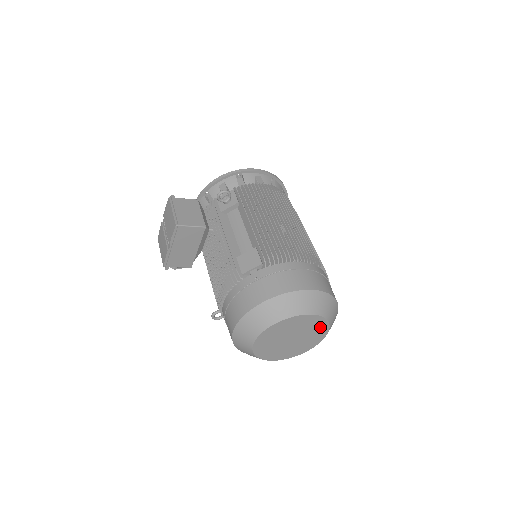
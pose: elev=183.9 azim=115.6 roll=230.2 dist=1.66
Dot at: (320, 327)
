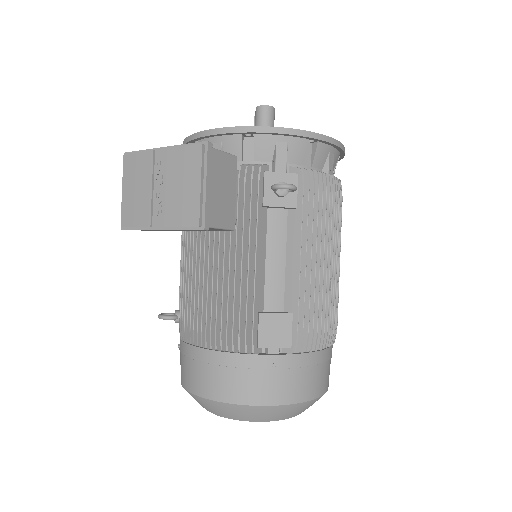
Dot at: occluded
